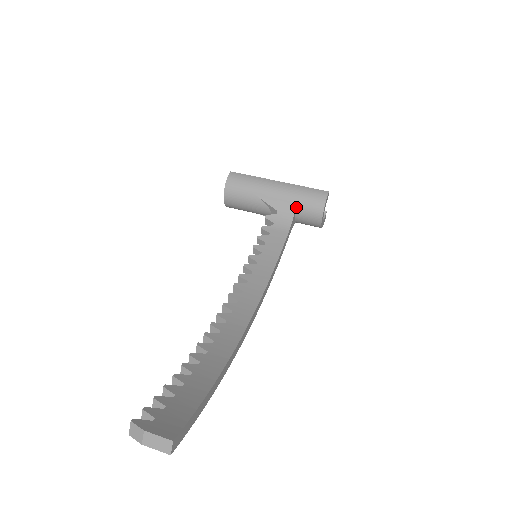
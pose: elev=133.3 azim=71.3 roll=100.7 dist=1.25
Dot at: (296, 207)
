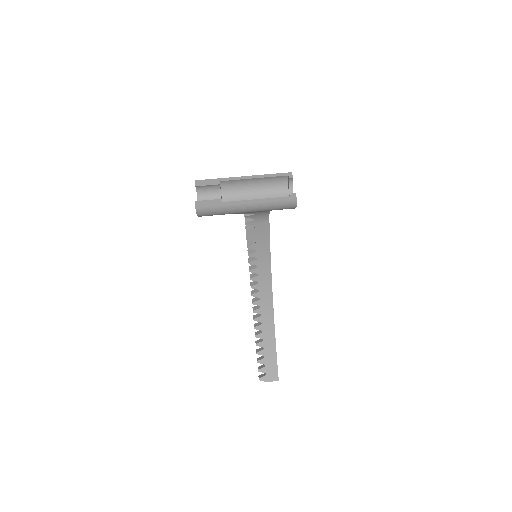
Dot at: (270, 210)
